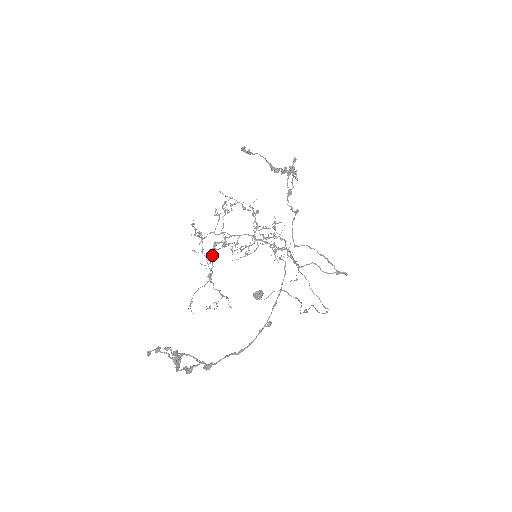
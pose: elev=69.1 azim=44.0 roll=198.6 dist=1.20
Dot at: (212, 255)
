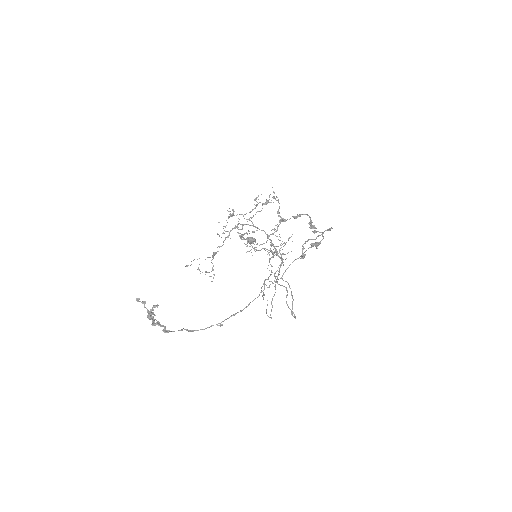
Dot at: (229, 234)
